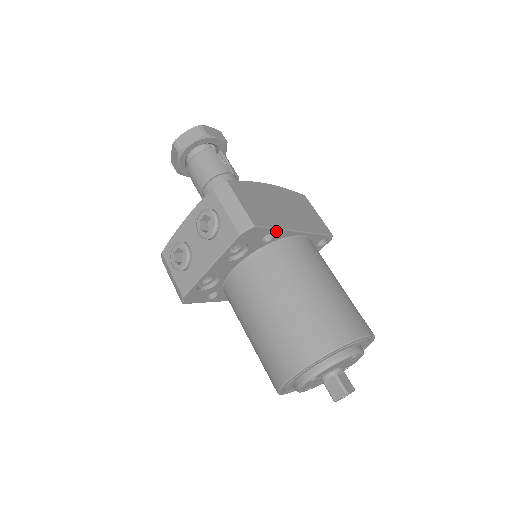
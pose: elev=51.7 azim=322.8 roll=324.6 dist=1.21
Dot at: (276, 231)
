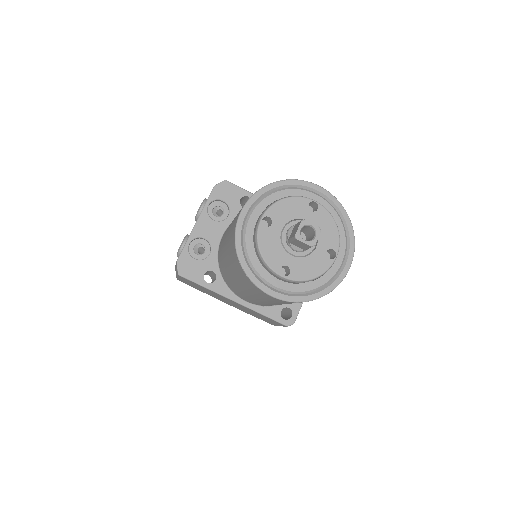
Dot at: occluded
